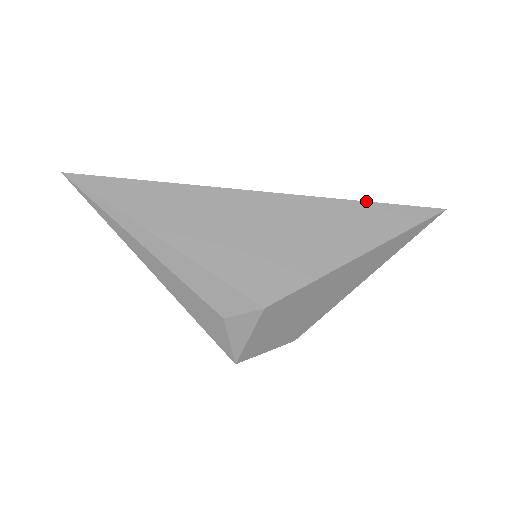
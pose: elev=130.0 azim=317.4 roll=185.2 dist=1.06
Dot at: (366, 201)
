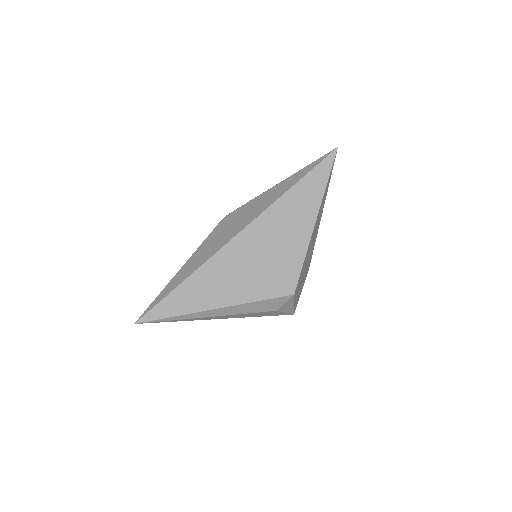
Dot at: (293, 186)
